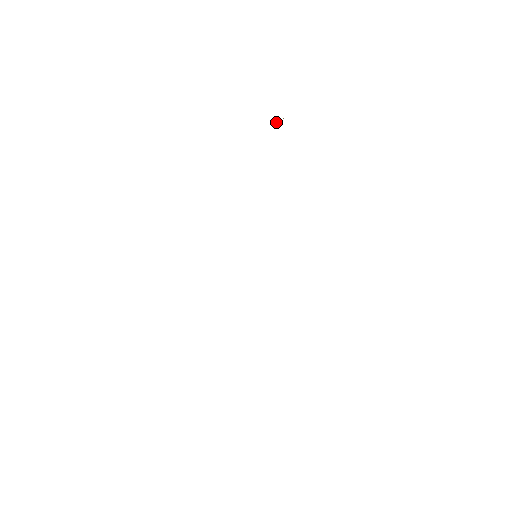
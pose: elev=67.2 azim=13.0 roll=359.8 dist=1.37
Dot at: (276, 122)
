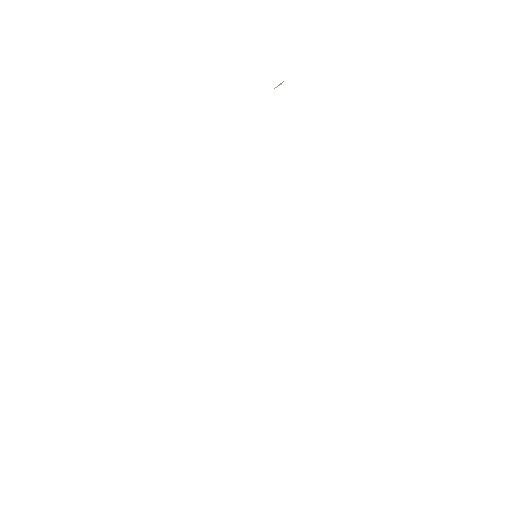
Dot at: (276, 87)
